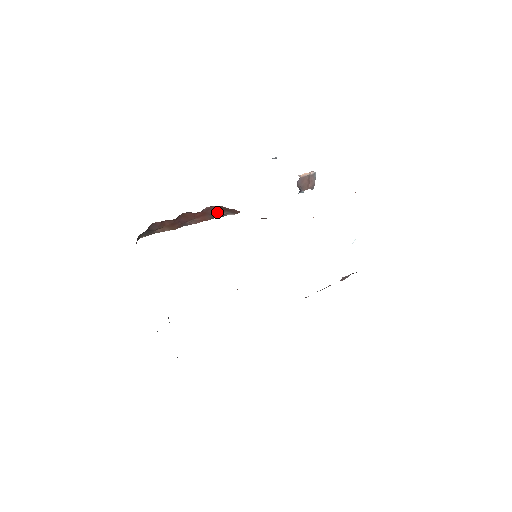
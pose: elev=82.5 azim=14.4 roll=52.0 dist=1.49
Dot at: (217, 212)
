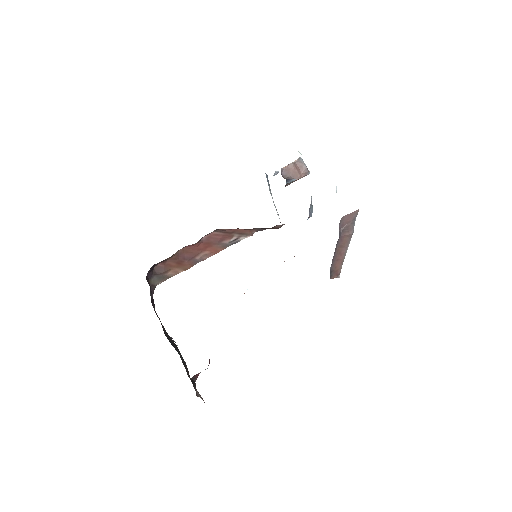
Dot at: (224, 239)
